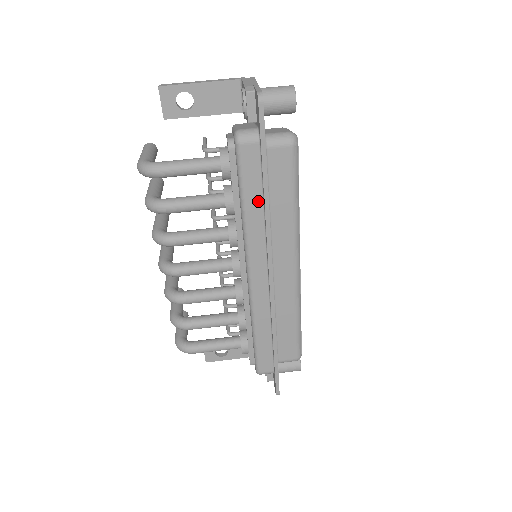
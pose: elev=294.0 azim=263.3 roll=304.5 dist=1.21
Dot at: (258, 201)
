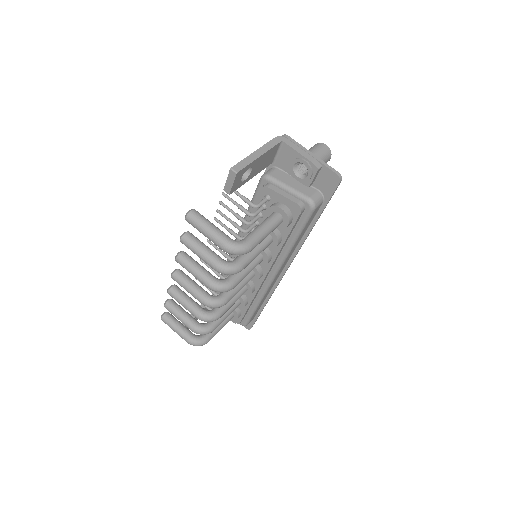
Dot at: (302, 235)
